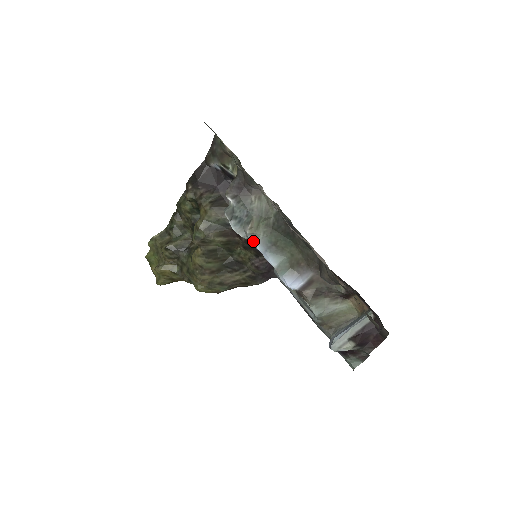
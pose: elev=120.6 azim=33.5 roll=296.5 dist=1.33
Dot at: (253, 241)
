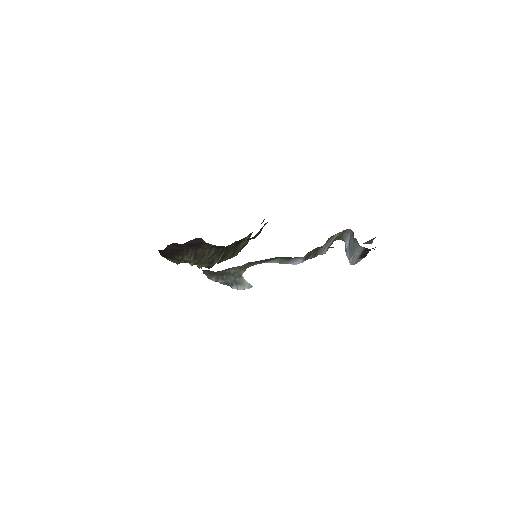
Dot at: occluded
